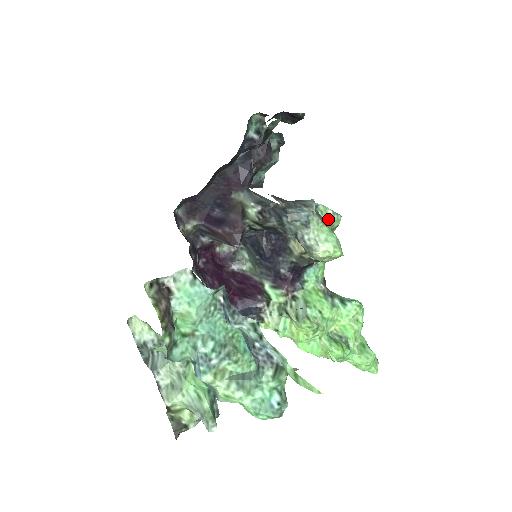
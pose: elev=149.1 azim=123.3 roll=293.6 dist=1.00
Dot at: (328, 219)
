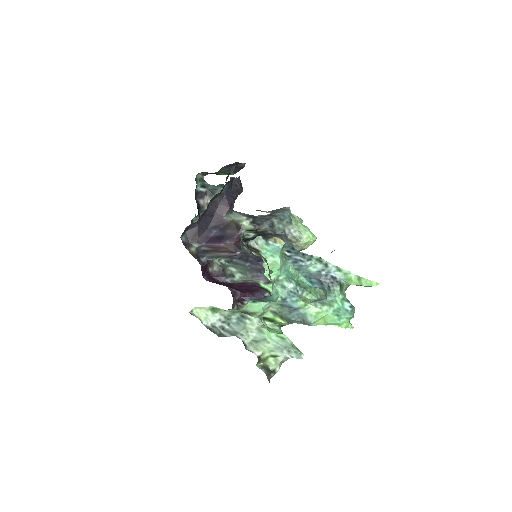
Dot at: (297, 220)
